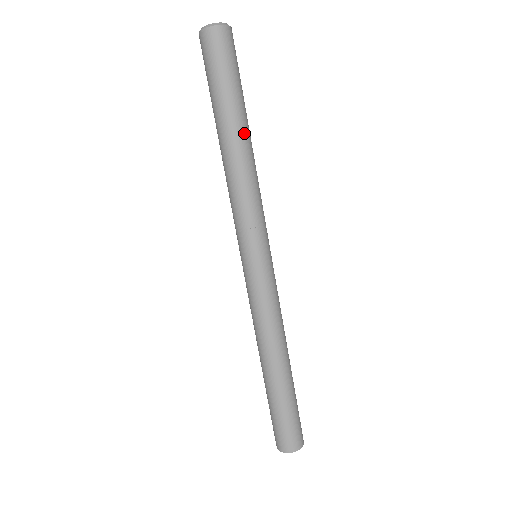
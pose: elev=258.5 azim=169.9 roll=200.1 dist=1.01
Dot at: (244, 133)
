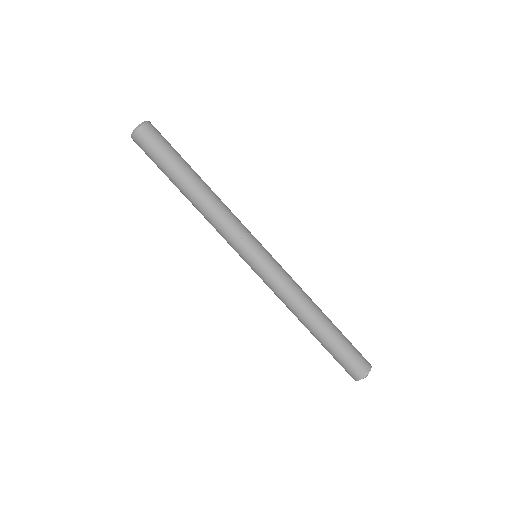
Dot at: (192, 187)
